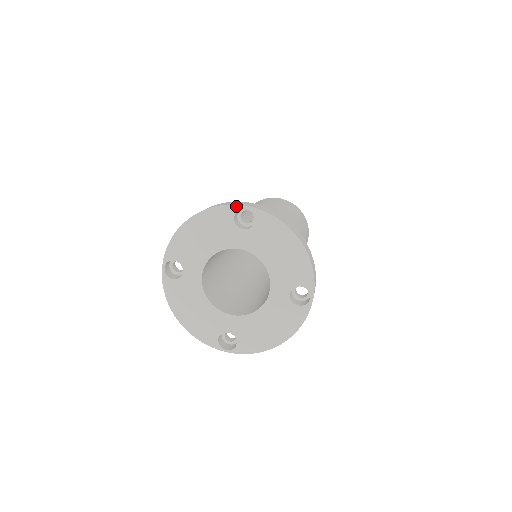
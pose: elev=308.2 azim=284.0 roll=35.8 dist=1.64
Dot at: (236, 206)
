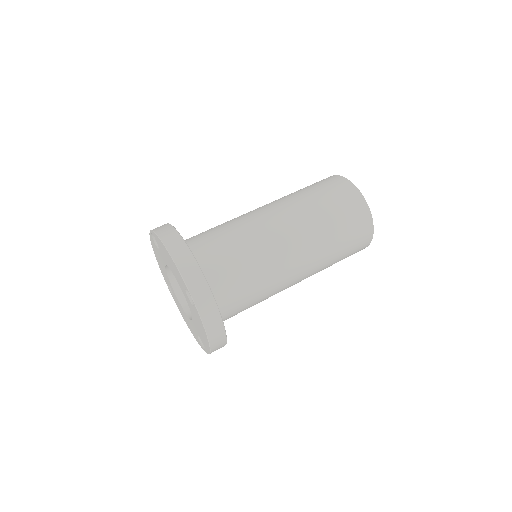
Dot at: (188, 290)
